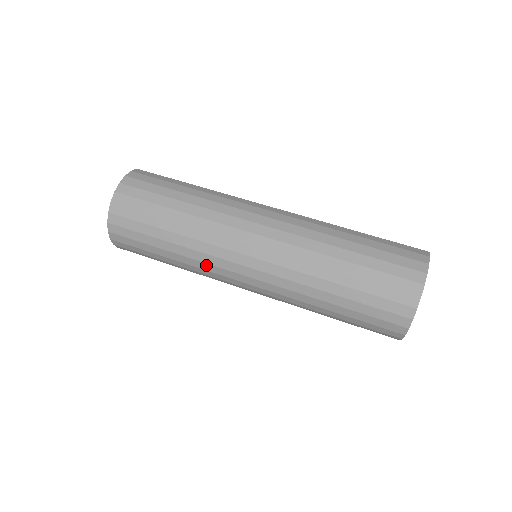
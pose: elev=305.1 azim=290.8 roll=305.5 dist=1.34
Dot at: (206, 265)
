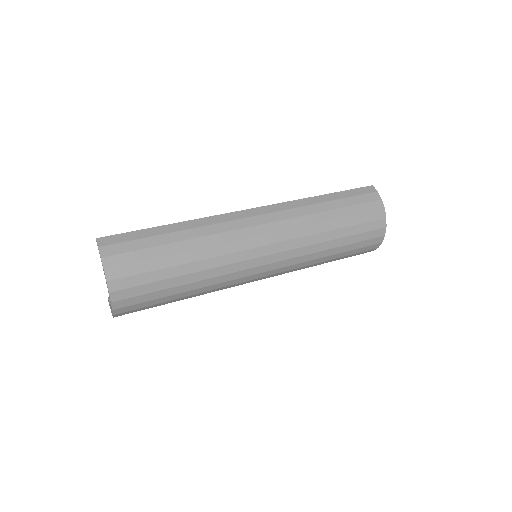
Dot at: (222, 288)
